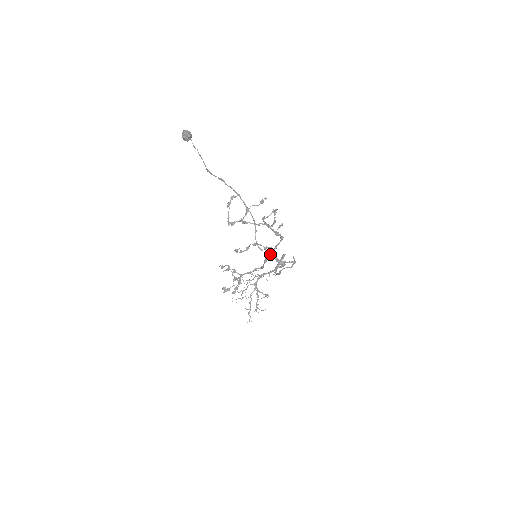
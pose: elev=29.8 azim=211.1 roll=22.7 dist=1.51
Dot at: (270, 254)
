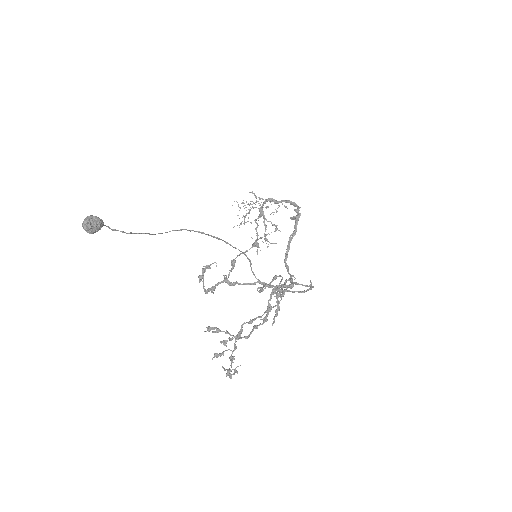
Dot at: (275, 290)
